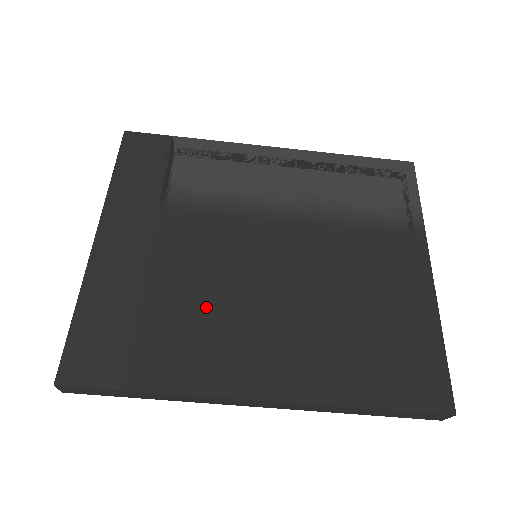
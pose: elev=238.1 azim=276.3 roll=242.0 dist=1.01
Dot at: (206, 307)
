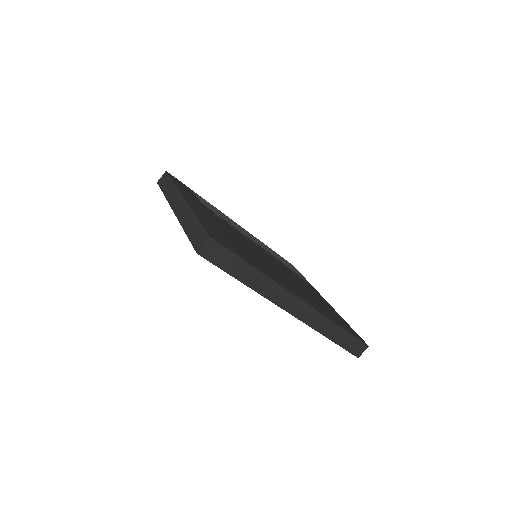
Dot at: (255, 256)
